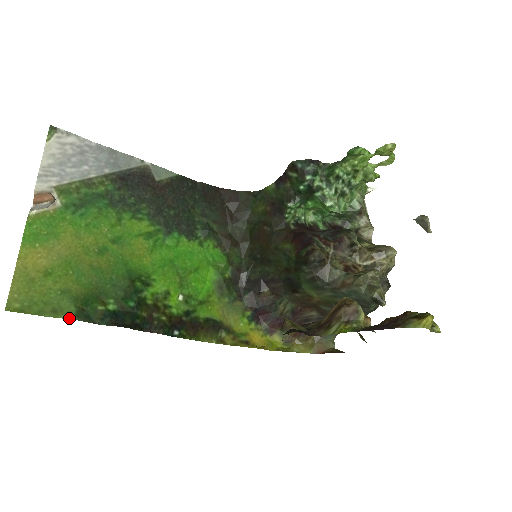
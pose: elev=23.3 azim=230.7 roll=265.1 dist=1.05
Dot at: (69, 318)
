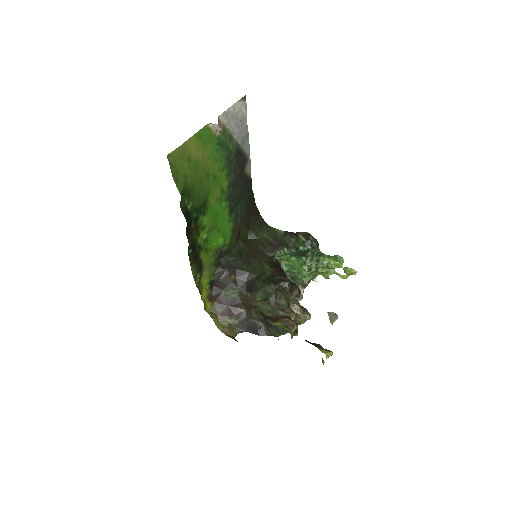
Dot at: (179, 191)
